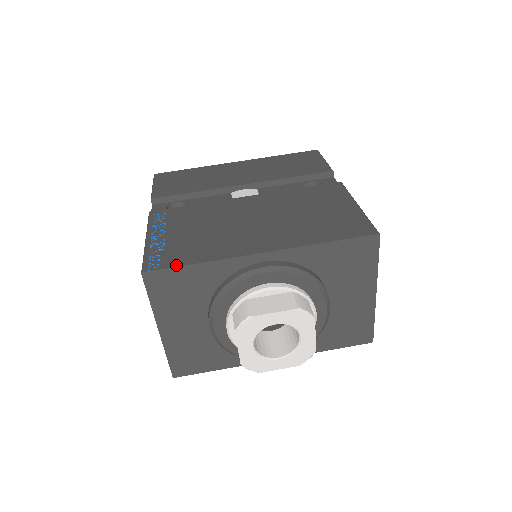
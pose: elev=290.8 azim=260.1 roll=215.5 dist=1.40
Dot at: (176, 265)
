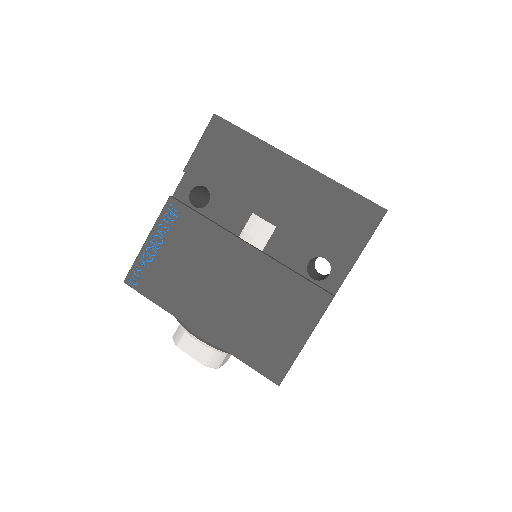
Dot at: (145, 294)
